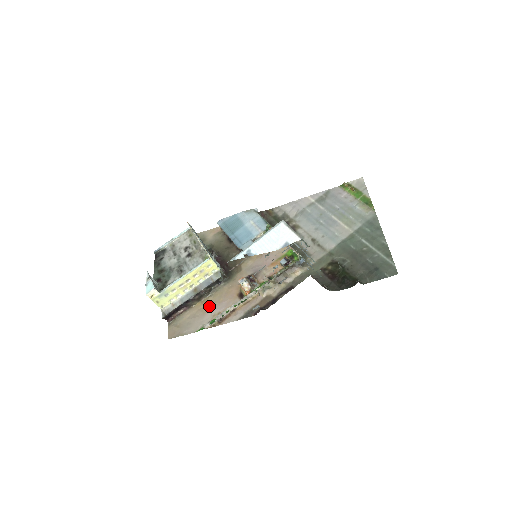
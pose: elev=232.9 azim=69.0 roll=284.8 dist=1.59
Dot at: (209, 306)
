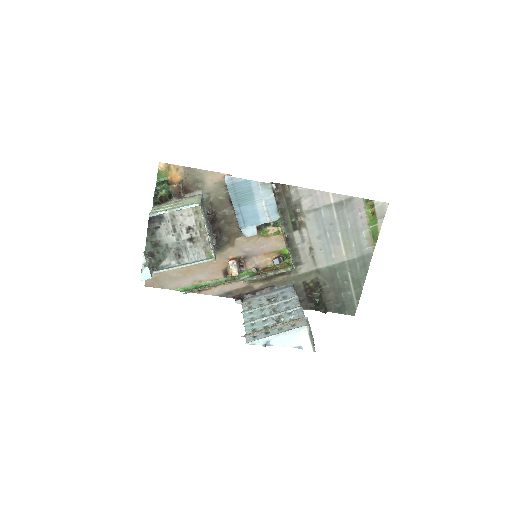
Dot at: (192, 270)
